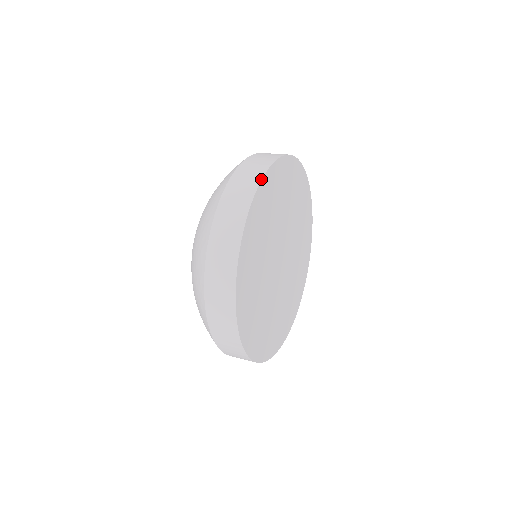
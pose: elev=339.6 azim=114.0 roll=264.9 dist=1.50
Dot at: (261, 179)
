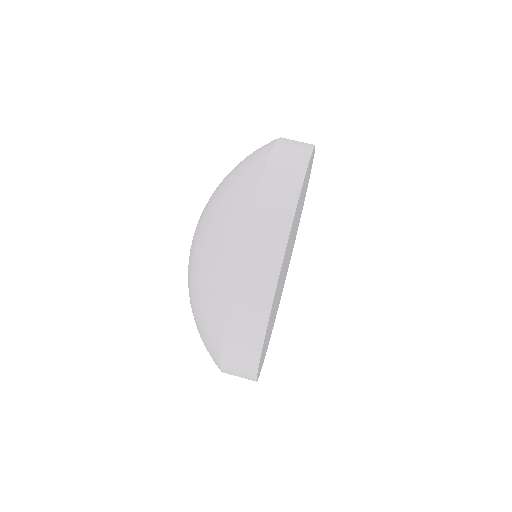
Dot at: (256, 379)
